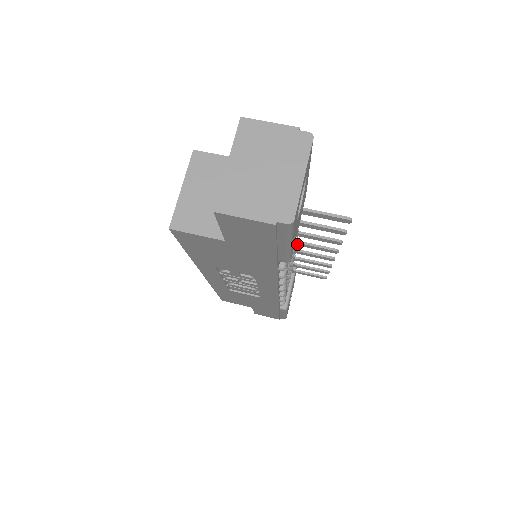
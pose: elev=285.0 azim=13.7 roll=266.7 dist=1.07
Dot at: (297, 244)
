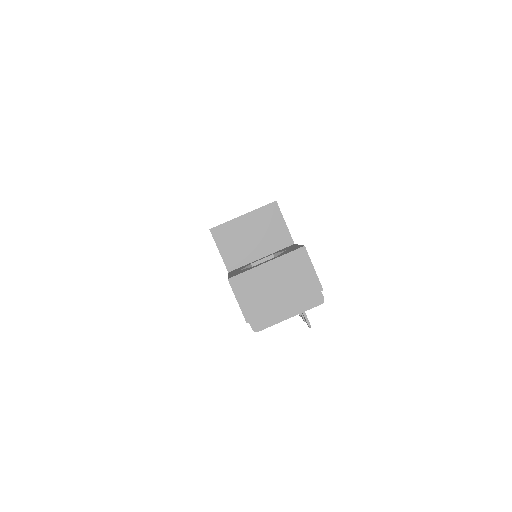
Dot at: occluded
